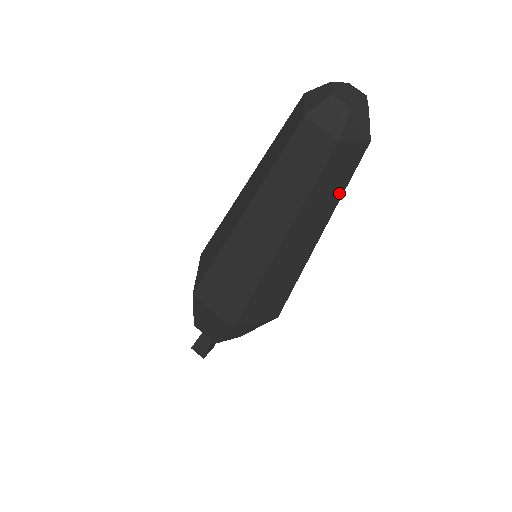
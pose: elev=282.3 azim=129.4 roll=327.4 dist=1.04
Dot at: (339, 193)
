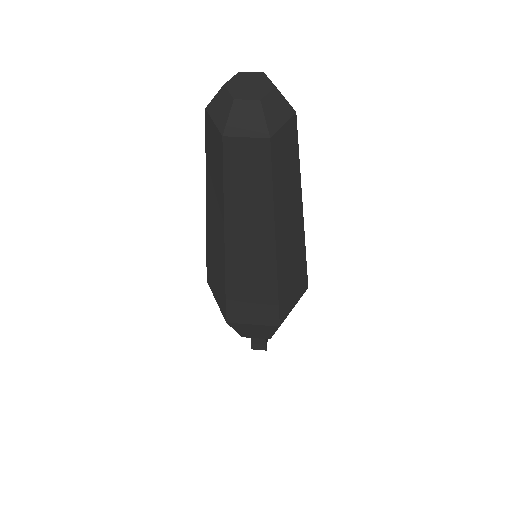
Dot at: (296, 170)
